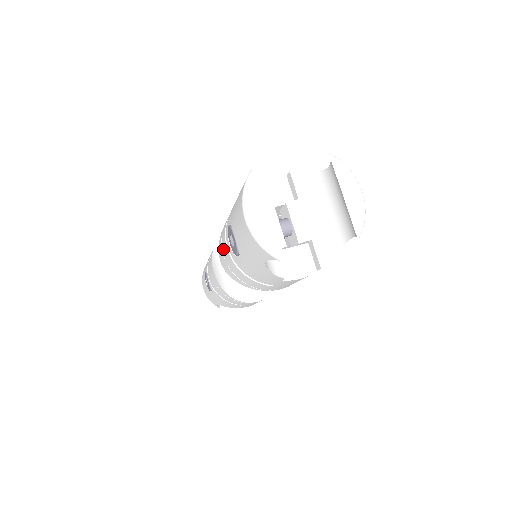
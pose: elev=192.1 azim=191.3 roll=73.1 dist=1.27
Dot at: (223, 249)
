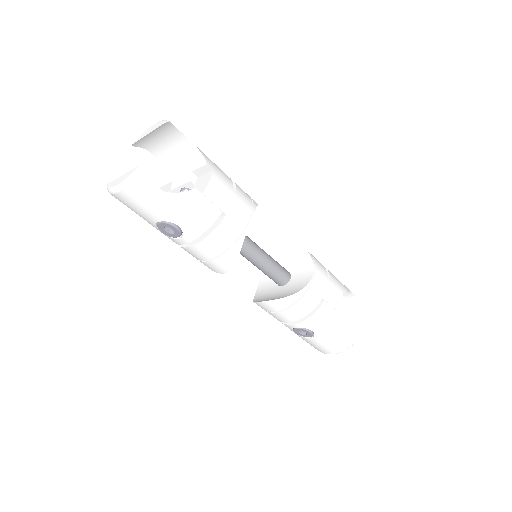
Dot at: (200, 257)
